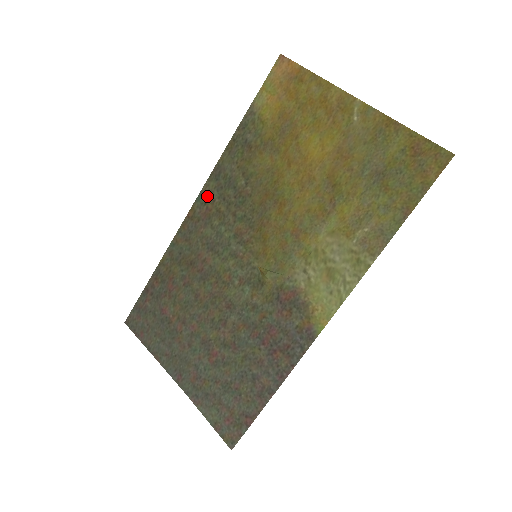
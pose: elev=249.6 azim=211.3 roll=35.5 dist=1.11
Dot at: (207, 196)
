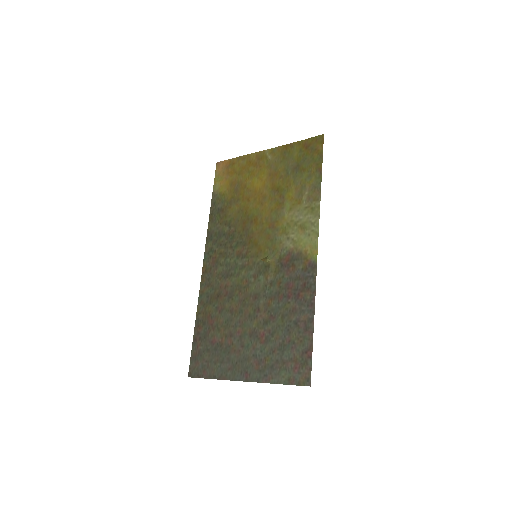
Dot at: (210, 252)
